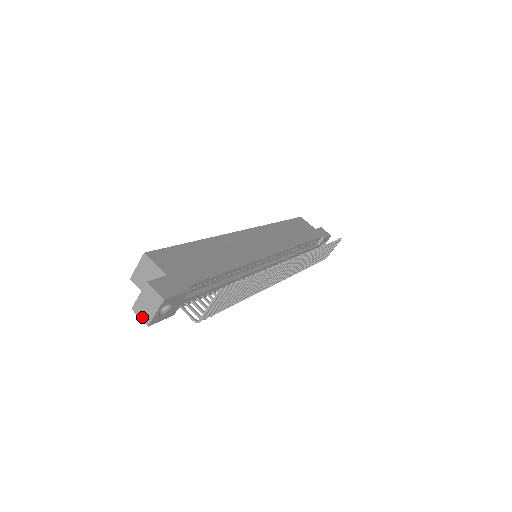
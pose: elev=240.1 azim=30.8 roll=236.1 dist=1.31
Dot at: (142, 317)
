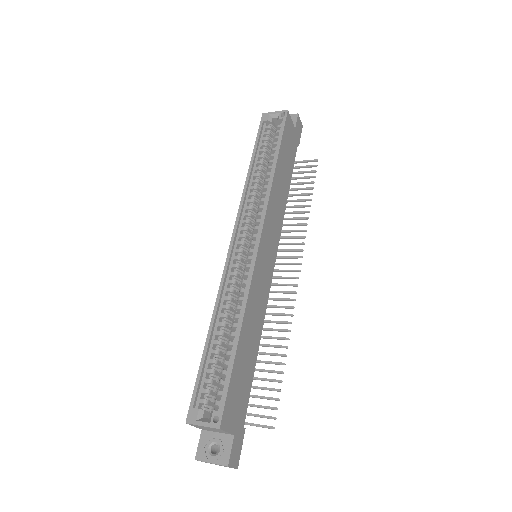
Dot at: occluded
